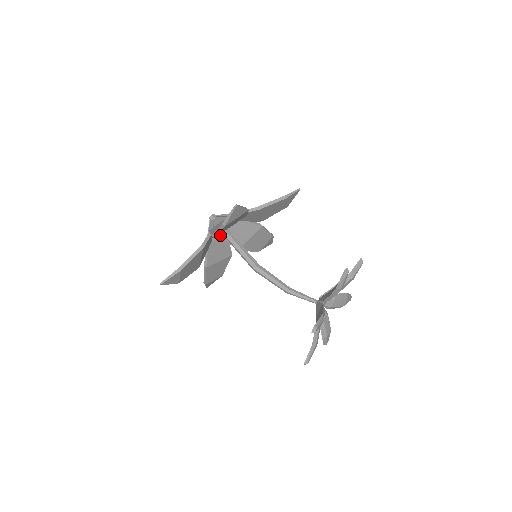
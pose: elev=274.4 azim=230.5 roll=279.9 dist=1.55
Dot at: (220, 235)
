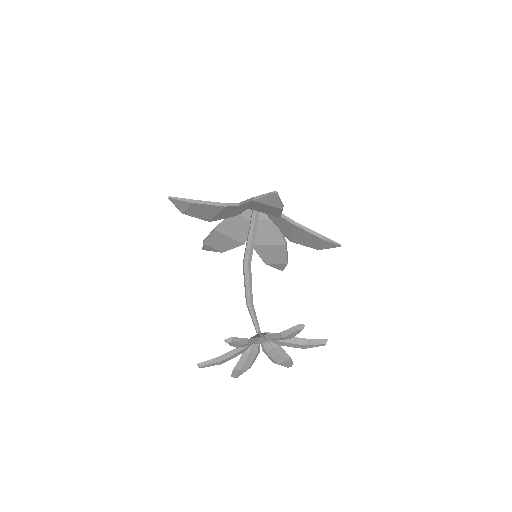
Dot at: (250, 218)
